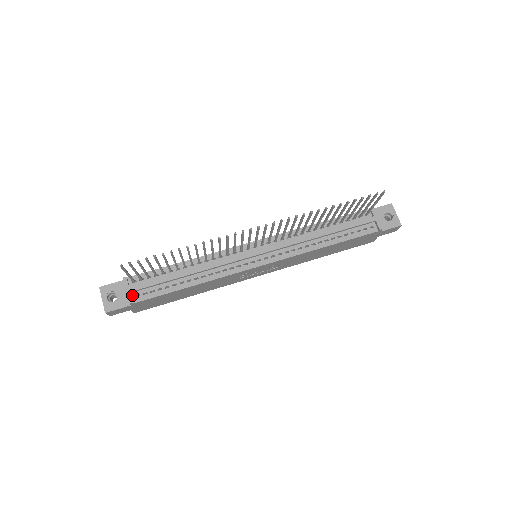
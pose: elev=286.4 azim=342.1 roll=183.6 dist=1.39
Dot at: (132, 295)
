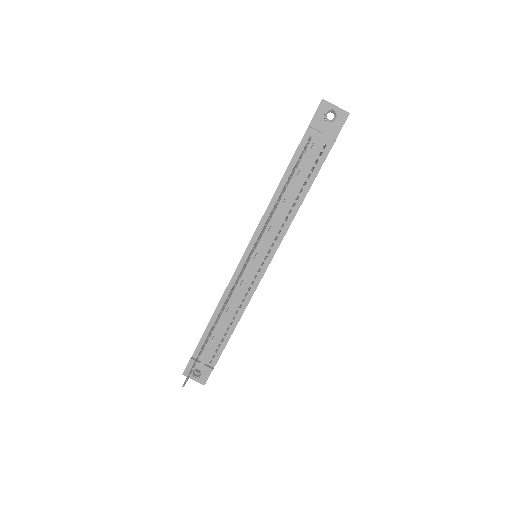
Dot at: (207, 364)
